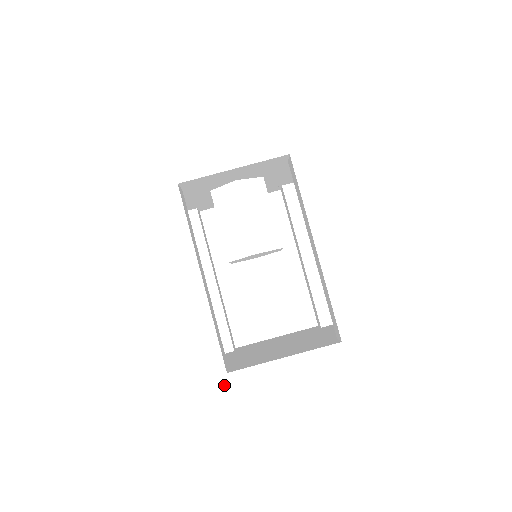
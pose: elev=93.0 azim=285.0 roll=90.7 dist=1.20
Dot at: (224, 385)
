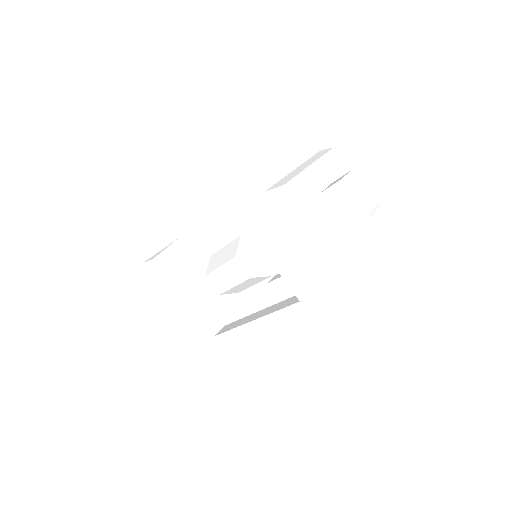
Dot at: occluded
